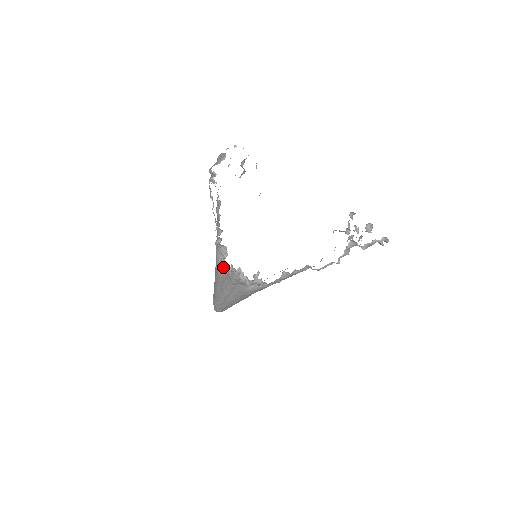
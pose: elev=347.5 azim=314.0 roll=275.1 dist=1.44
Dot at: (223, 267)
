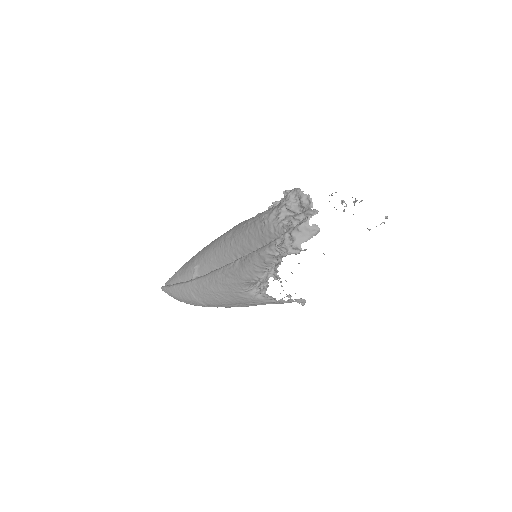
Dot at: (267, 298)
